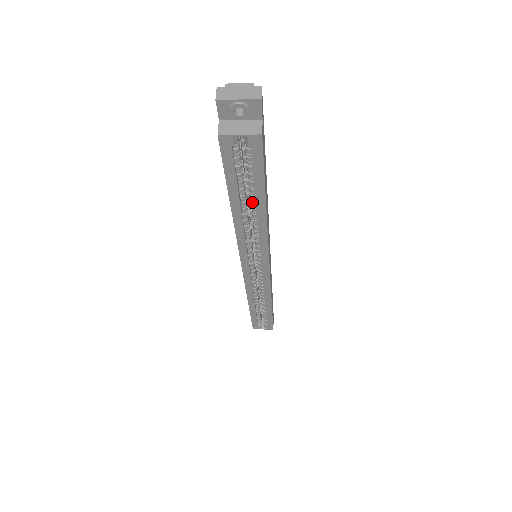
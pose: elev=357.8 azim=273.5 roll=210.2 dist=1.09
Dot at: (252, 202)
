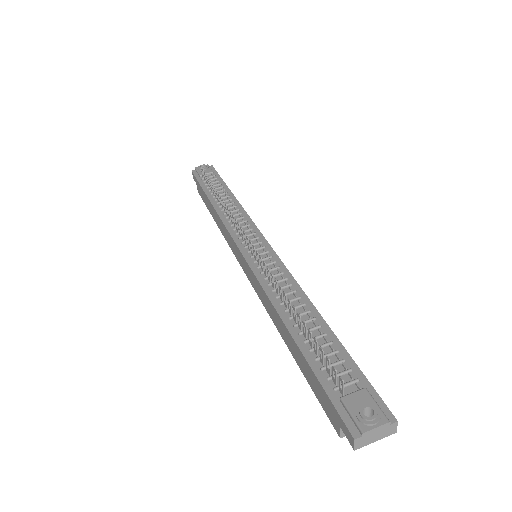
Dot at: occluded
